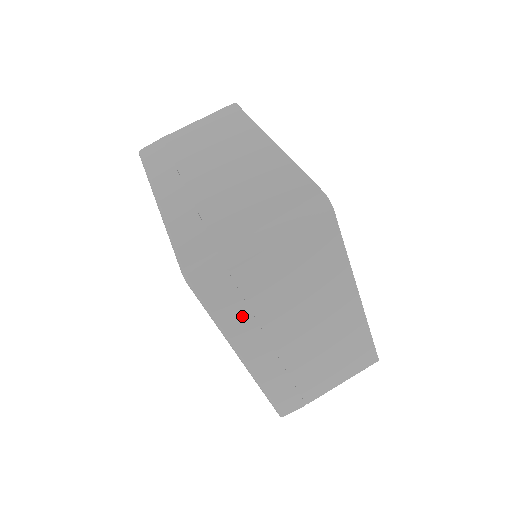
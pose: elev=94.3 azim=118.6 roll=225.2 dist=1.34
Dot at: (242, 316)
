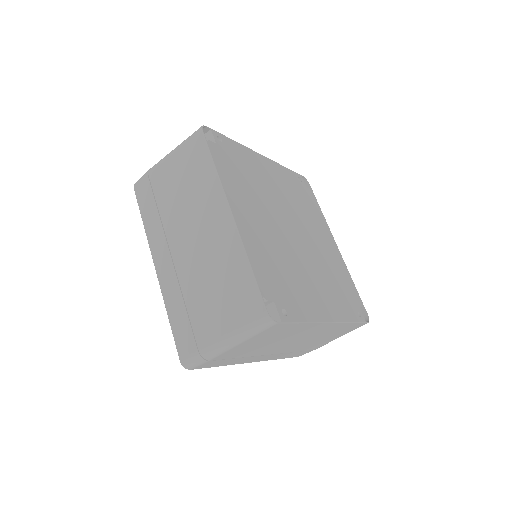
Dot at: (235, 360)
